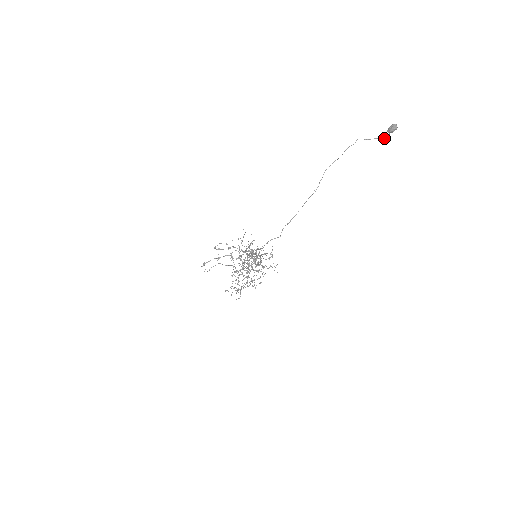
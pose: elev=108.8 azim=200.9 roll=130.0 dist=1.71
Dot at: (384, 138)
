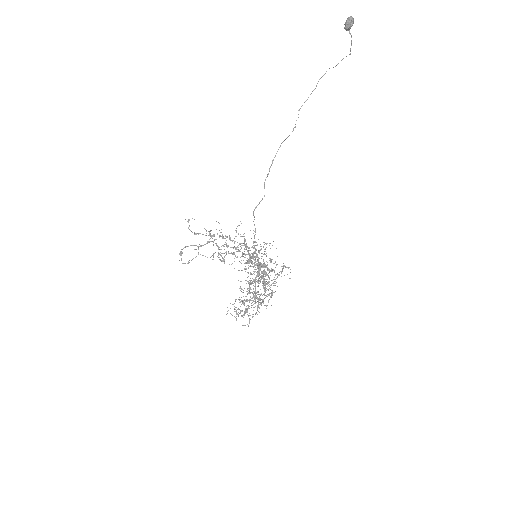
Dot at: (350, 48)
